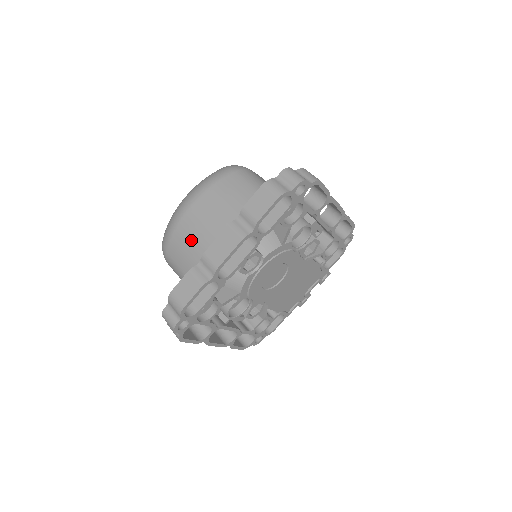
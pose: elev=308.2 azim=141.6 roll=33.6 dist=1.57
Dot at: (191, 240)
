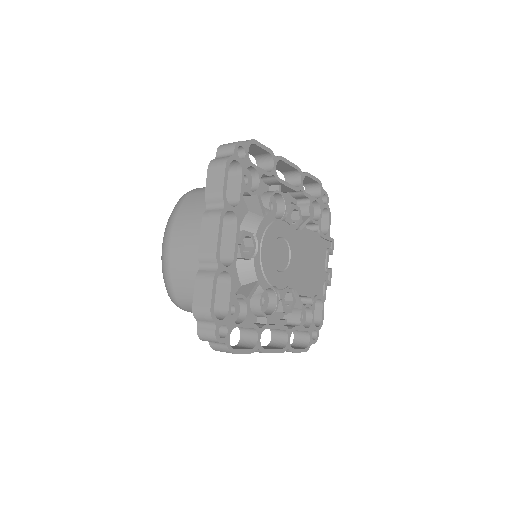
Dot at: (186, 265)
